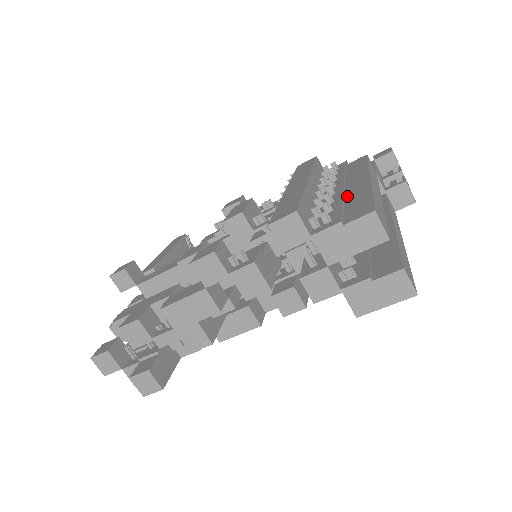
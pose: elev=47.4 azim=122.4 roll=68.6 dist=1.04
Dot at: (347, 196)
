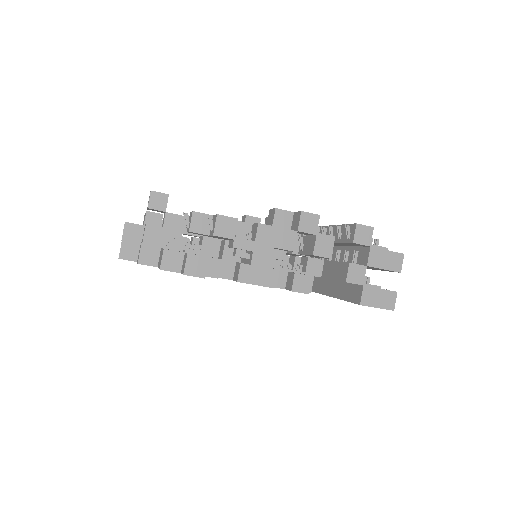
Dot at: occluded
